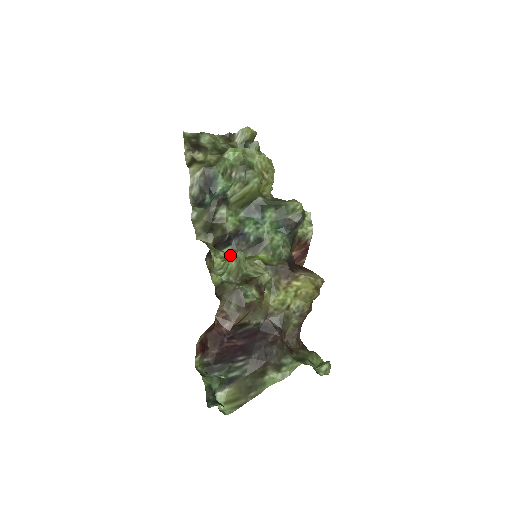
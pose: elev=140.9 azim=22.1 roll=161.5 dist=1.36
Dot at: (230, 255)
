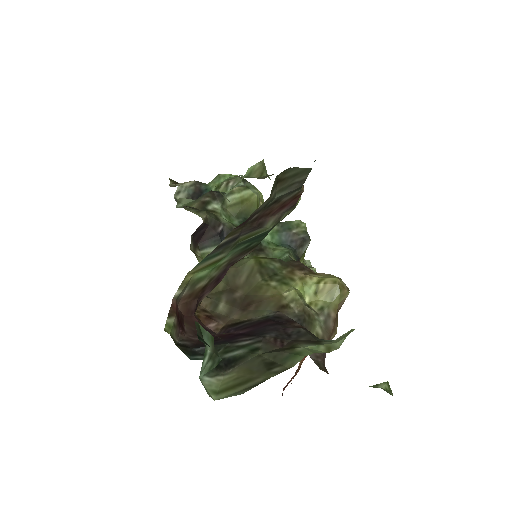
Dot at: occluded
